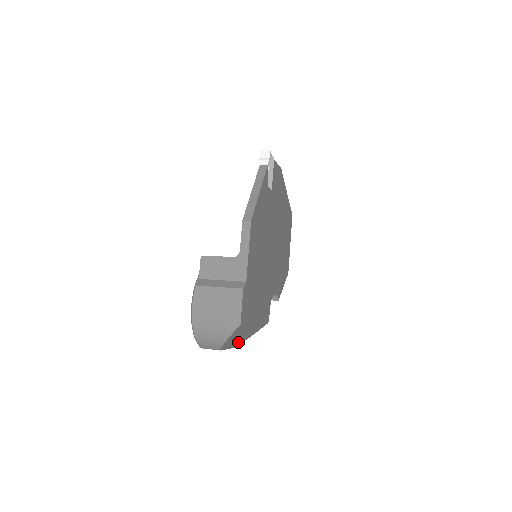
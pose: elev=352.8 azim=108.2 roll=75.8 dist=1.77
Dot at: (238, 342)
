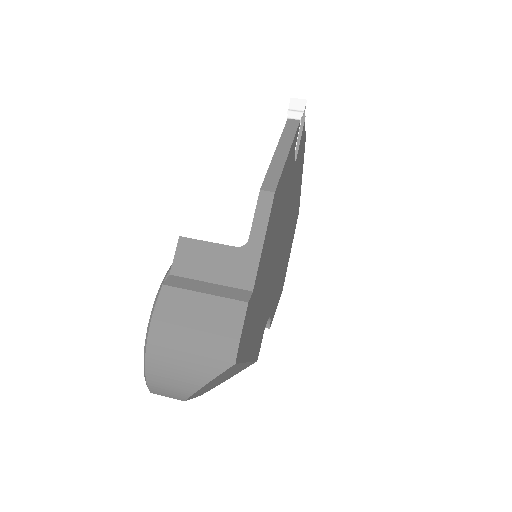
Dot at: occluded
